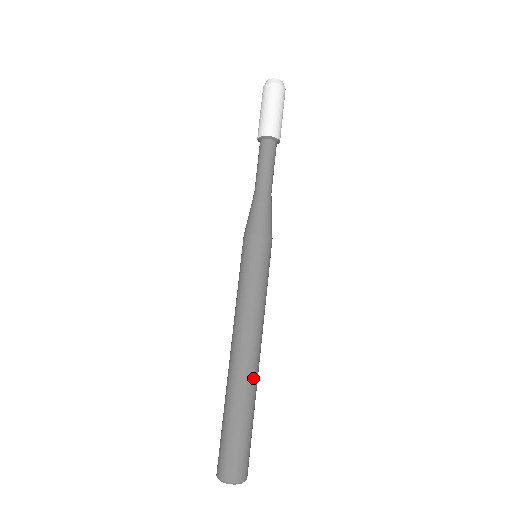
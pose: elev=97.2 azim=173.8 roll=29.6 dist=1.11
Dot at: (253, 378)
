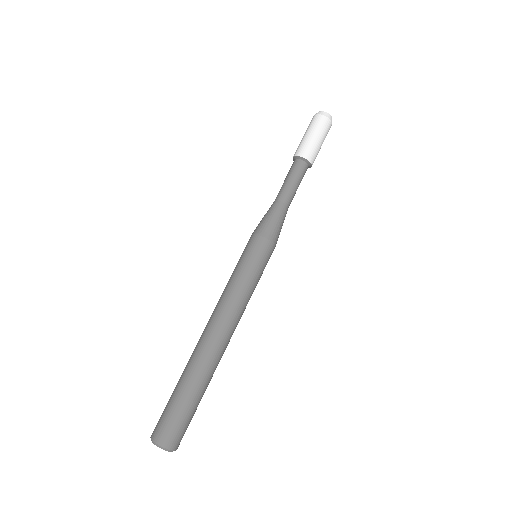
Dot at: occluded
